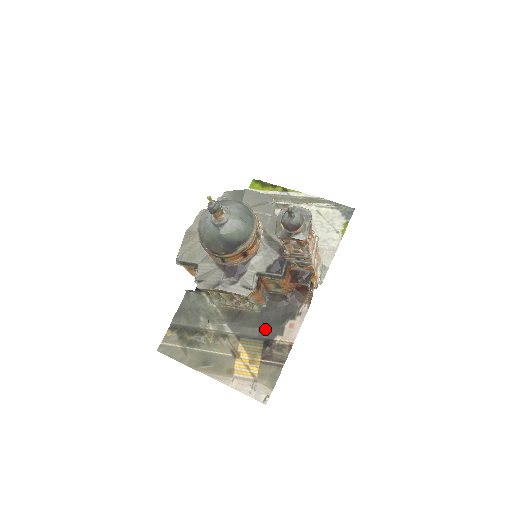
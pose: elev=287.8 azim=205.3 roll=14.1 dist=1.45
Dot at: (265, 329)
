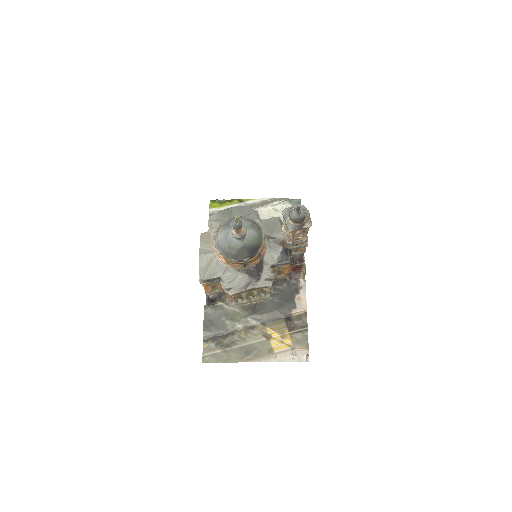
Dot at: (281, 309)
